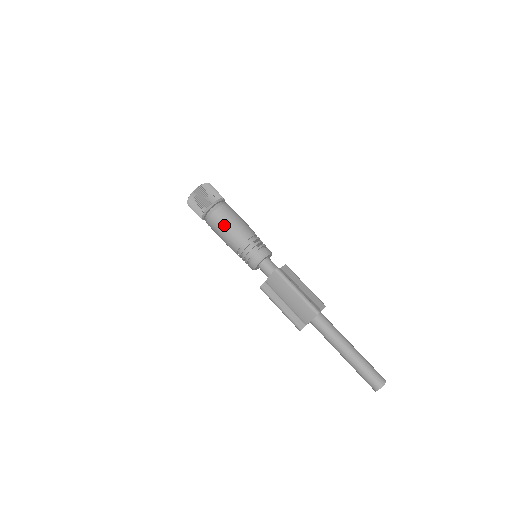
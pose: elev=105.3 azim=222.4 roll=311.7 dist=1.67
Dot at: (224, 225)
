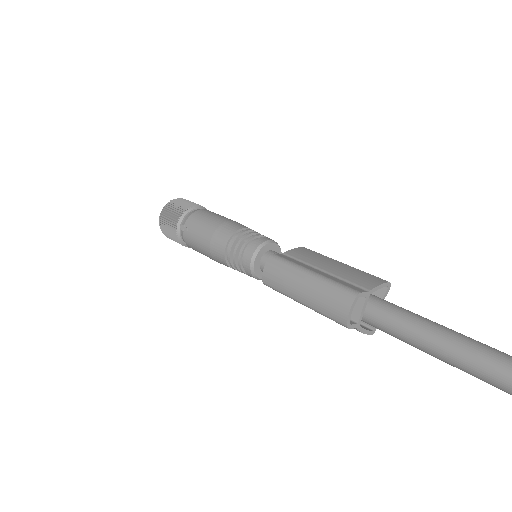
Dot at: occluded
